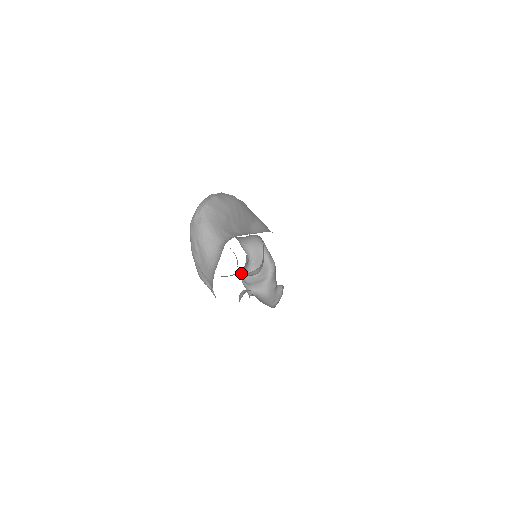
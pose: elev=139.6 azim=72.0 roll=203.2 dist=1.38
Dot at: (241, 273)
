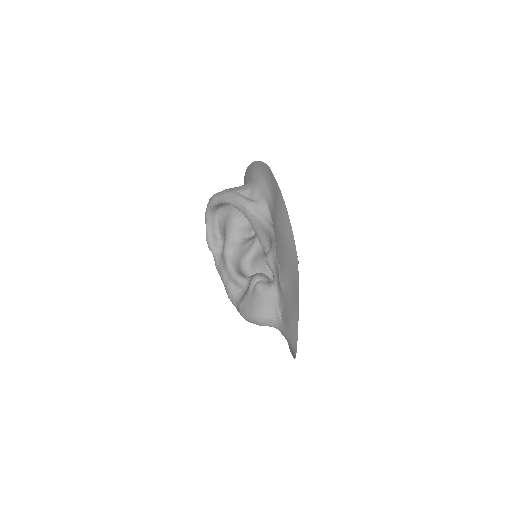
Dot at: (251, 279)
